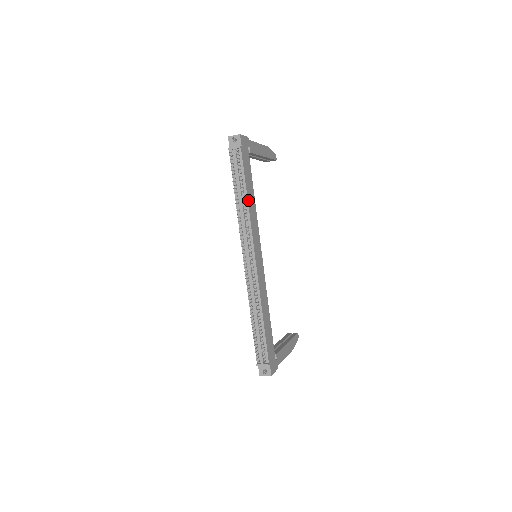
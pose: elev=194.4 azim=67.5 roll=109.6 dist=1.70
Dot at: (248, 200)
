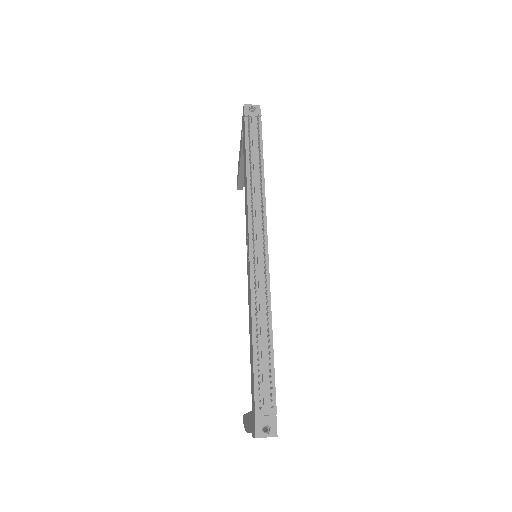
Dot at: occluded
